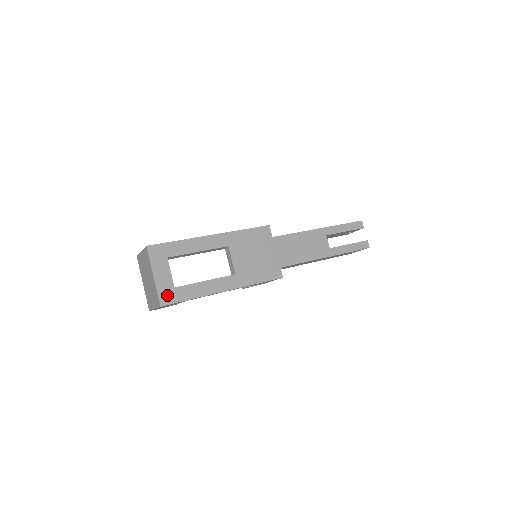
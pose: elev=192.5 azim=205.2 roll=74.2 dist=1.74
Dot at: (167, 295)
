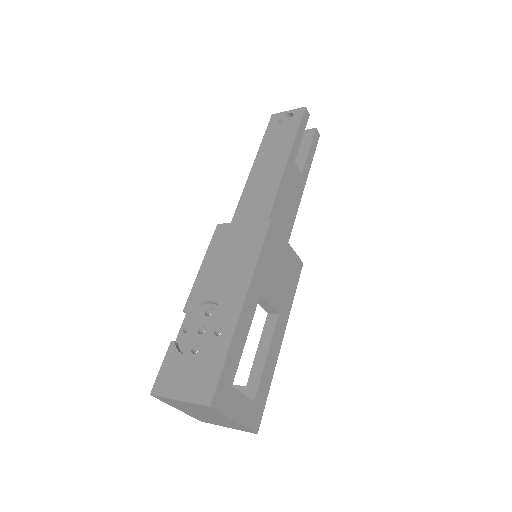
Dot at: (254, 417)
